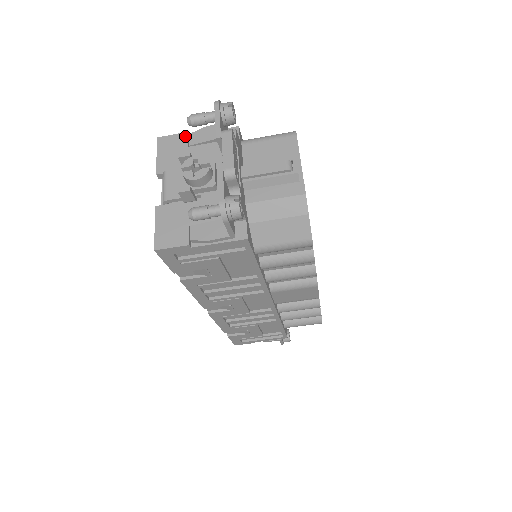
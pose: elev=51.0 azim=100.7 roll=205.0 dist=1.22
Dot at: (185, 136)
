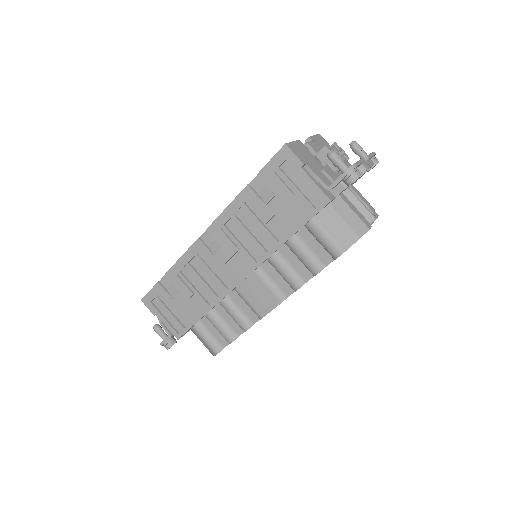
Dot at: occluded
